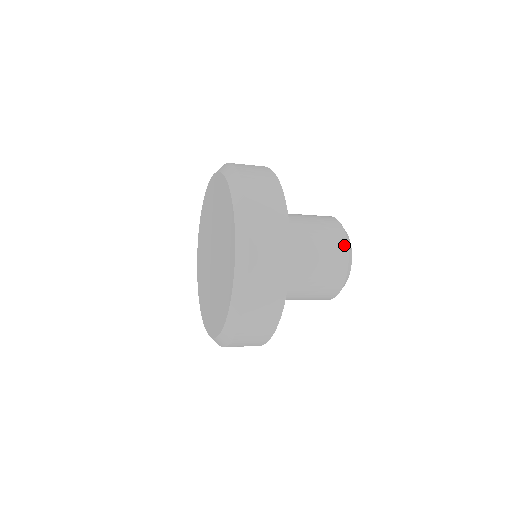
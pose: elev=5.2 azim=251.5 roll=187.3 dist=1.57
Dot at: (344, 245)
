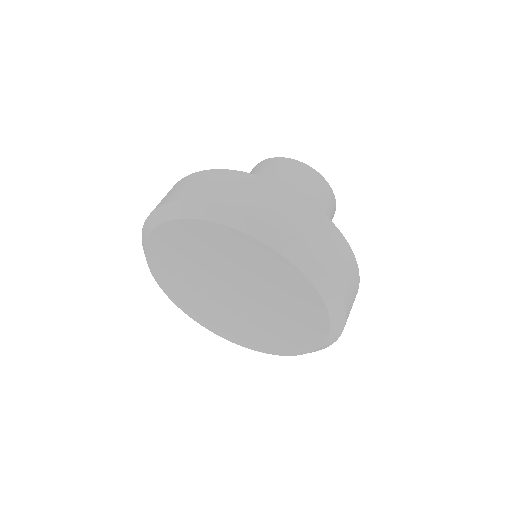
Dot at: (323, 182)
